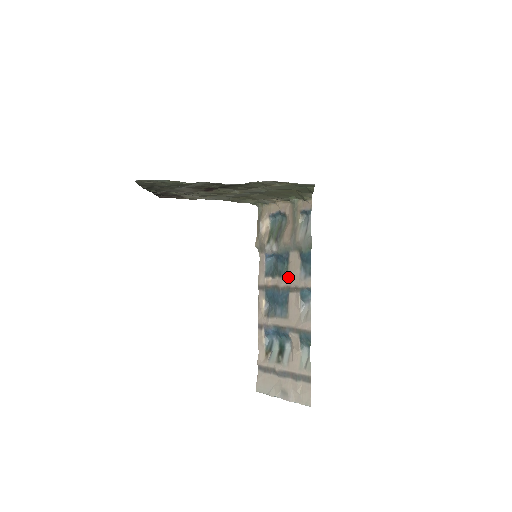
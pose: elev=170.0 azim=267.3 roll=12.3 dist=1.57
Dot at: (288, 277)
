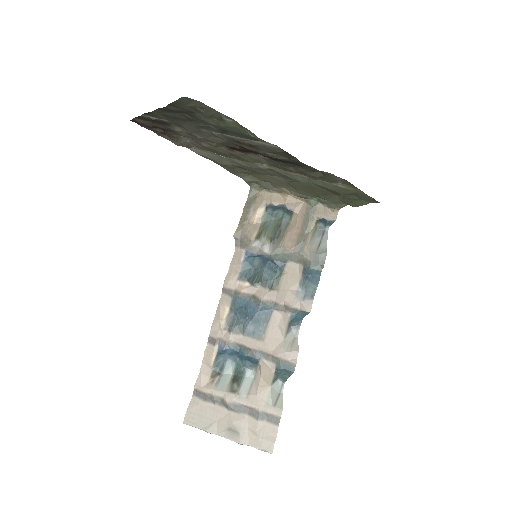
Dot at: (277, 290)
